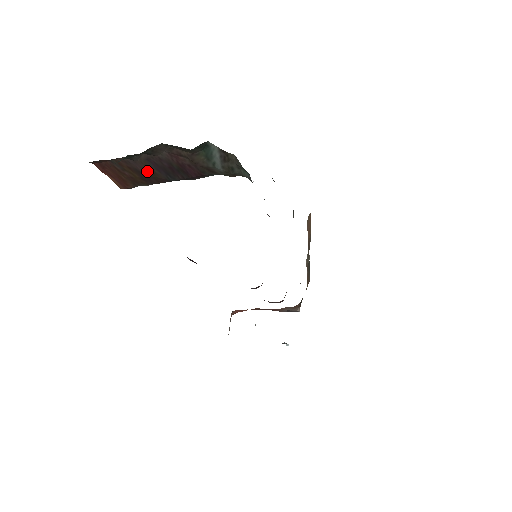
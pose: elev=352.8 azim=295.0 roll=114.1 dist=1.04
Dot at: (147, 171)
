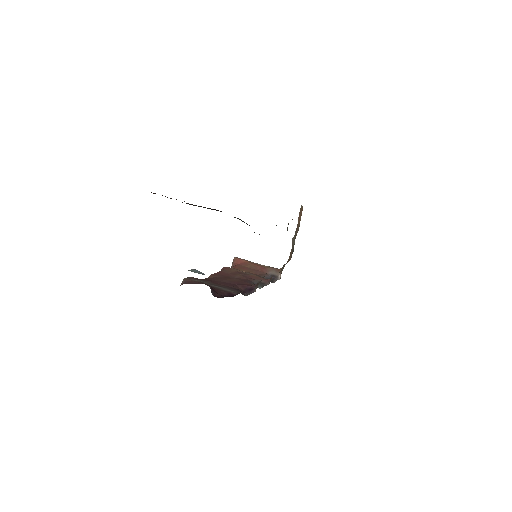
Dot at: occluded
